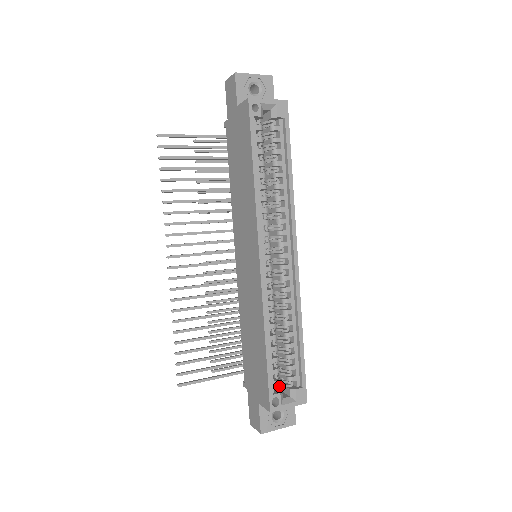
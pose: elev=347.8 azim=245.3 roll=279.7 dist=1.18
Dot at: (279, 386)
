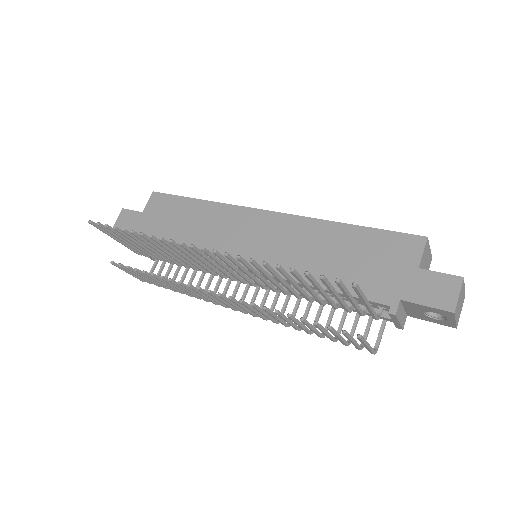
Dot at: occluded
